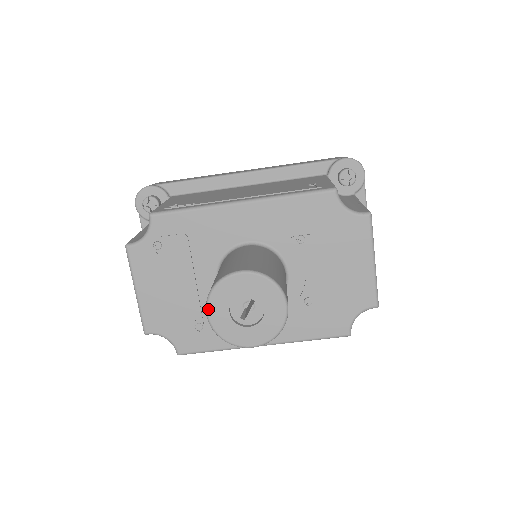
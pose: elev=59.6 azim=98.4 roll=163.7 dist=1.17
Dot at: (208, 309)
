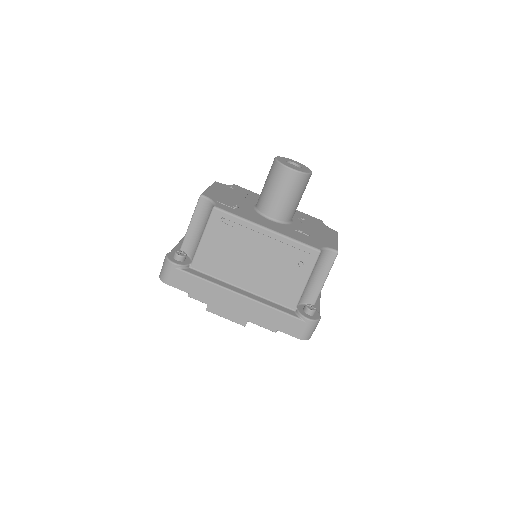
Dot at: (277, 157)
